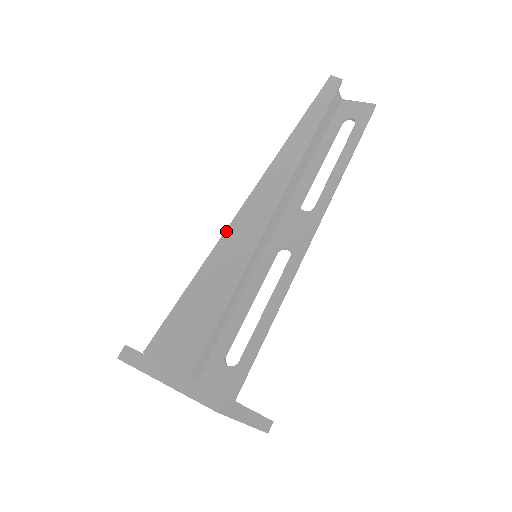
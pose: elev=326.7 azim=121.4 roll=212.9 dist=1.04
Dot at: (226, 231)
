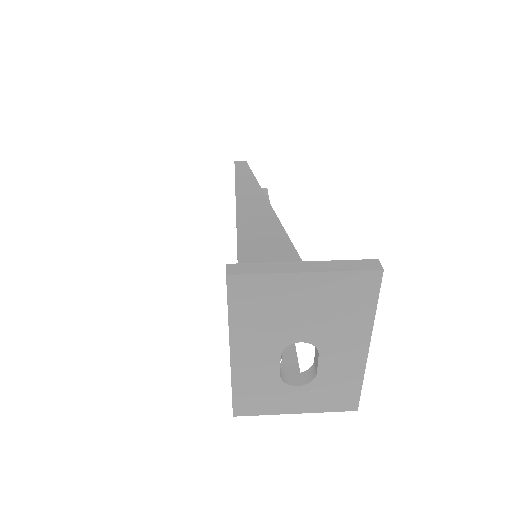
Dot at: (237, 217)
